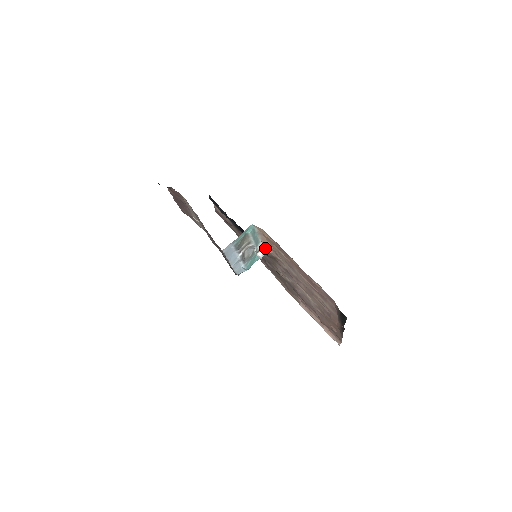
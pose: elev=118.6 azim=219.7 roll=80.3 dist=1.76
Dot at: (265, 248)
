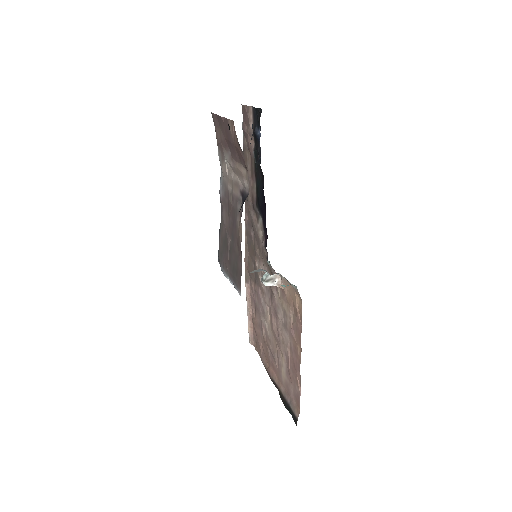
Dot at: (278, 283)
